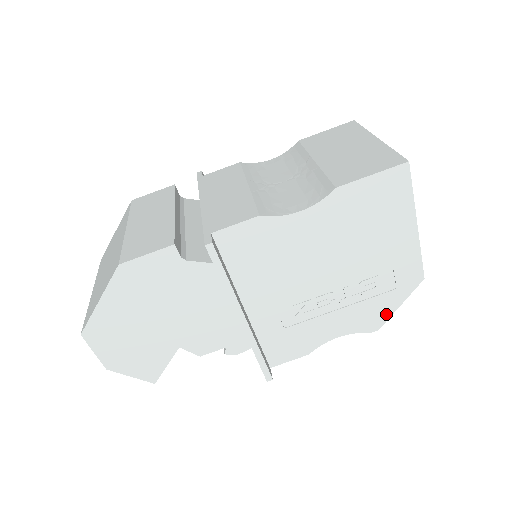
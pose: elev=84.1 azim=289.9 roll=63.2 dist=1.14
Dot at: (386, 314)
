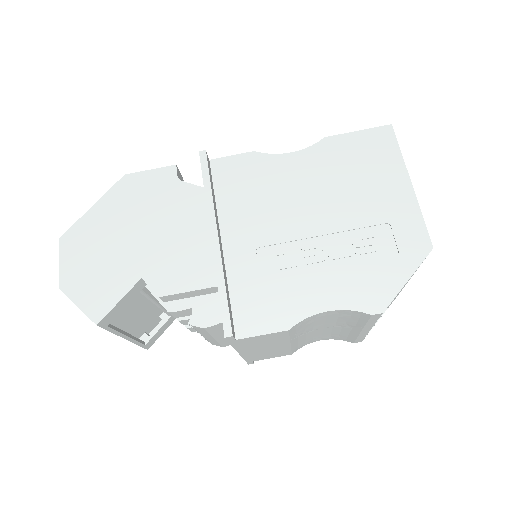
Dot at: (390, 289)
